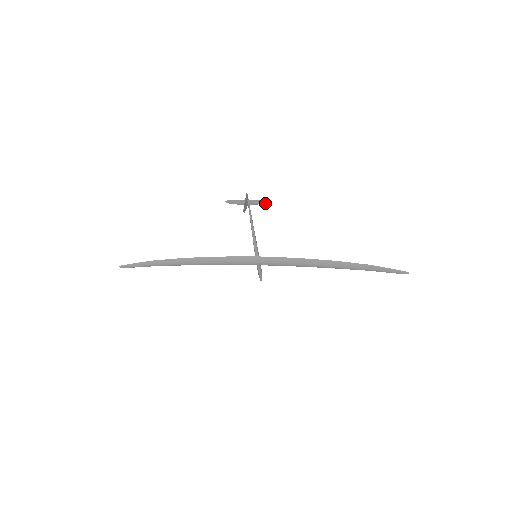
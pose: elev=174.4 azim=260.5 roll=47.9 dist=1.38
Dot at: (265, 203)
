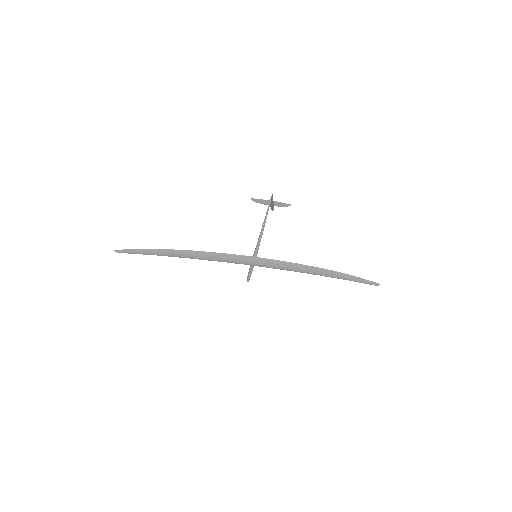
Dot at: (286, 206)
